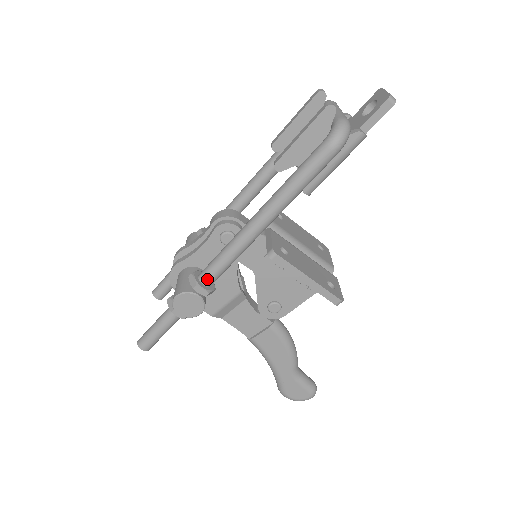
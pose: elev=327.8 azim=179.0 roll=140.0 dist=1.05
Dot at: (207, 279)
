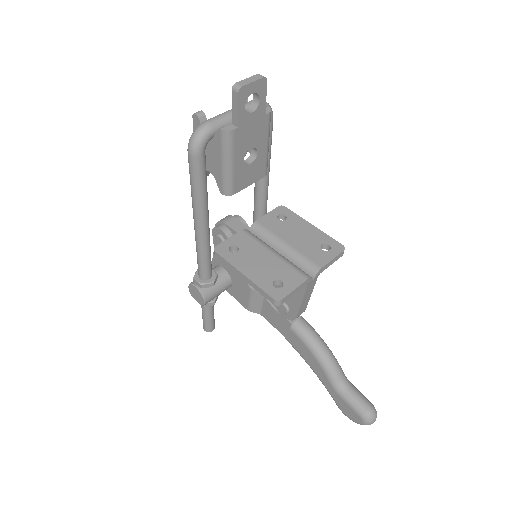
Dot at: (199, 274)
